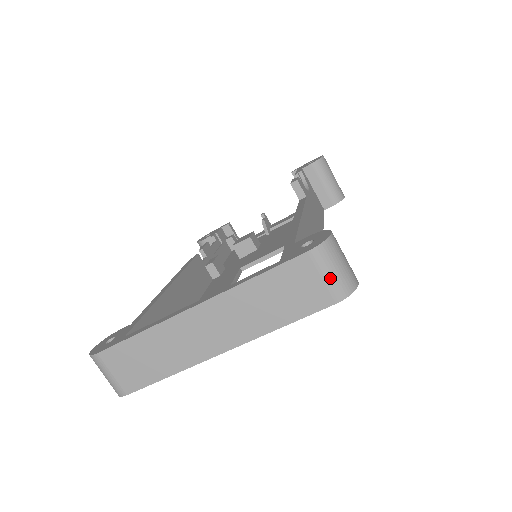
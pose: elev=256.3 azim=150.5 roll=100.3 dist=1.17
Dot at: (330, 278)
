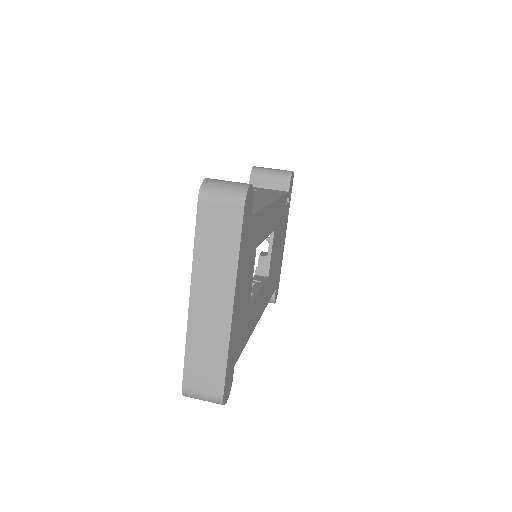
Dot at: (225, 198)
